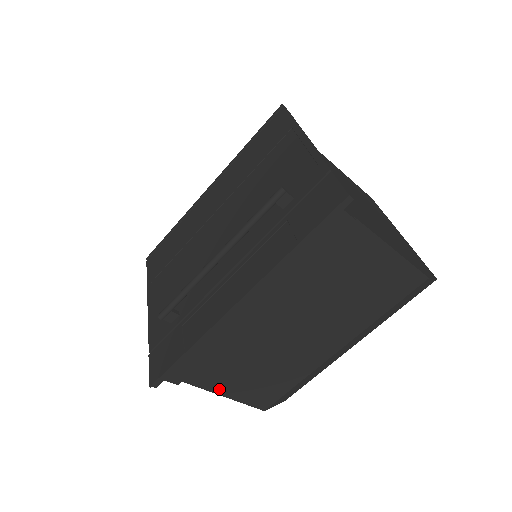
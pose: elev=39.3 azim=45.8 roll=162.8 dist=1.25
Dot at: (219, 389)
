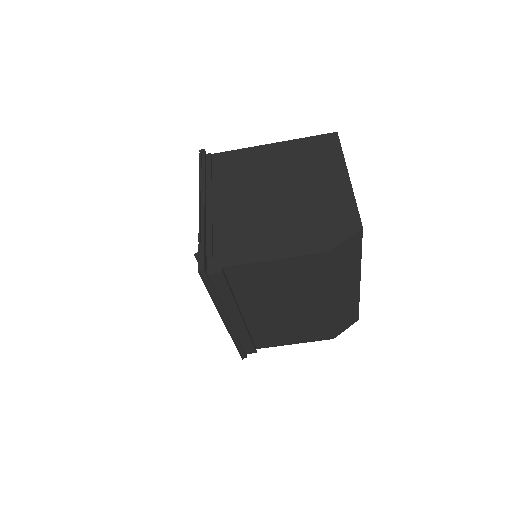
Dot at: (286, 343)
